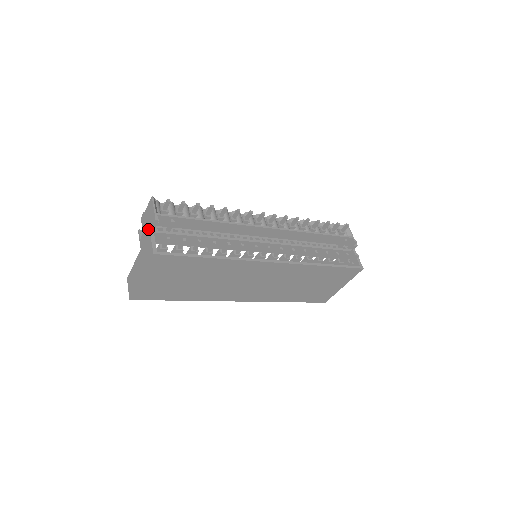
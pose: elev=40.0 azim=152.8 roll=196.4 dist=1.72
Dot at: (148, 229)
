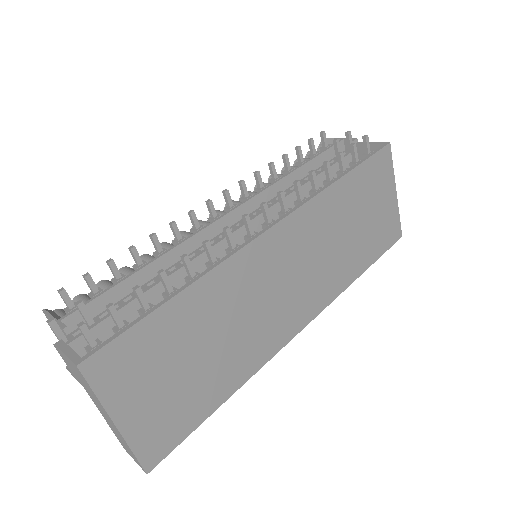
Dot at: occluded
